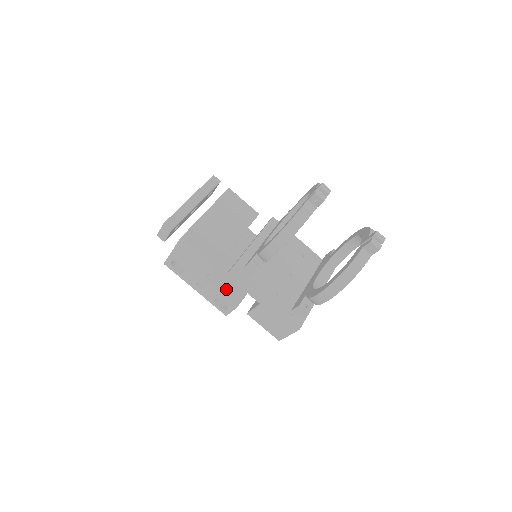
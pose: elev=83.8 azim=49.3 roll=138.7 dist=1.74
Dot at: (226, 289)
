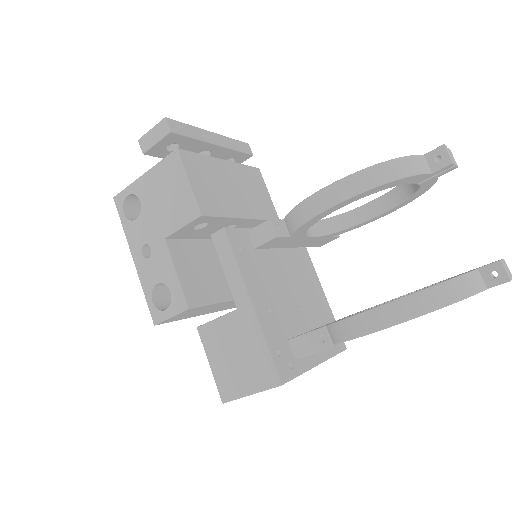
Dot at: (186, 275)
